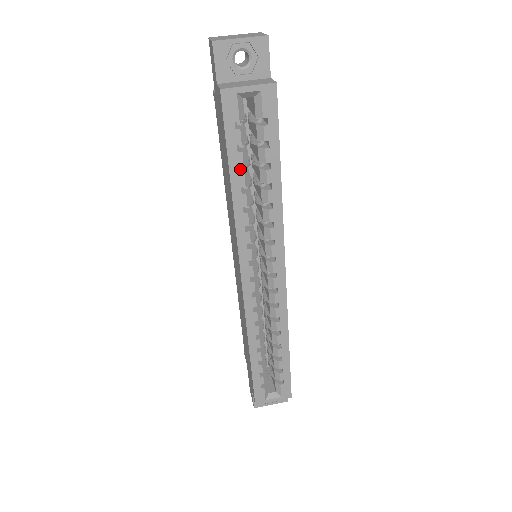
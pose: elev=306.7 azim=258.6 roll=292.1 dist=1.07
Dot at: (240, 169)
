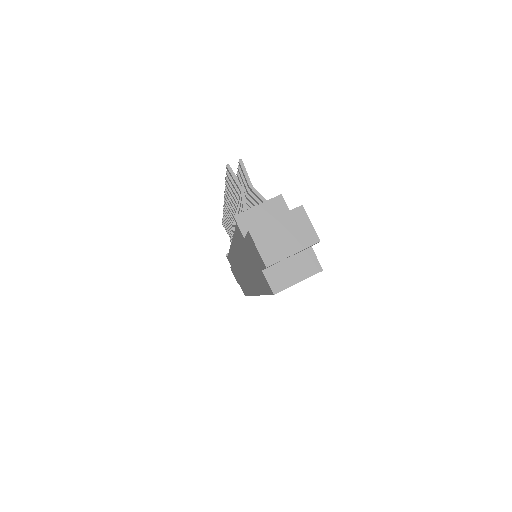
Dot at: occluded
